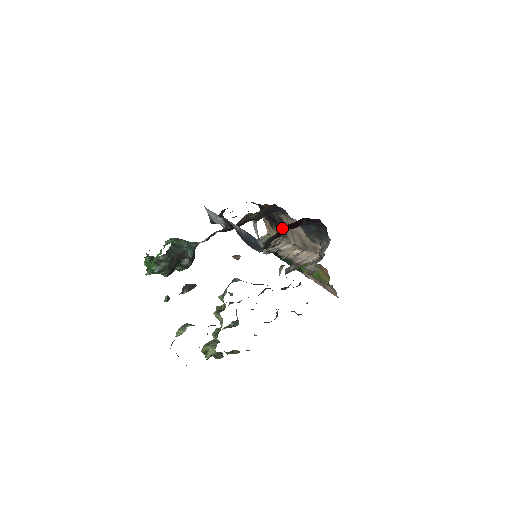
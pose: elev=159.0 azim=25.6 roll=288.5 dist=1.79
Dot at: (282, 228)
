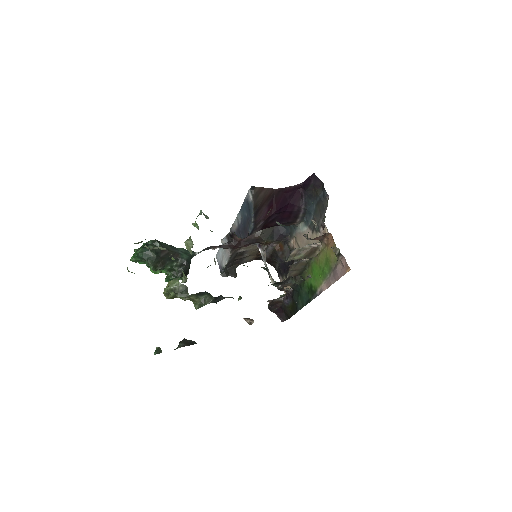
Dot at: (276, 192)
